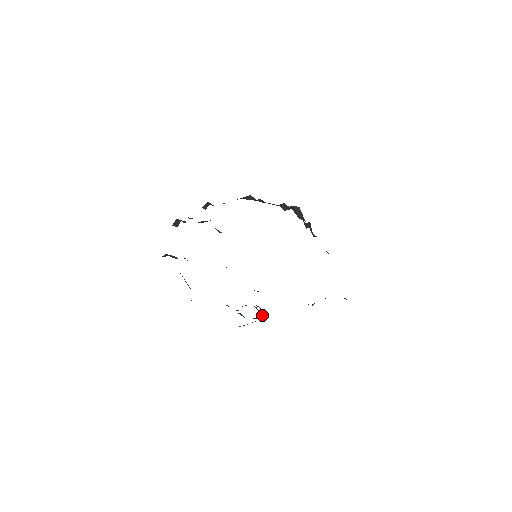
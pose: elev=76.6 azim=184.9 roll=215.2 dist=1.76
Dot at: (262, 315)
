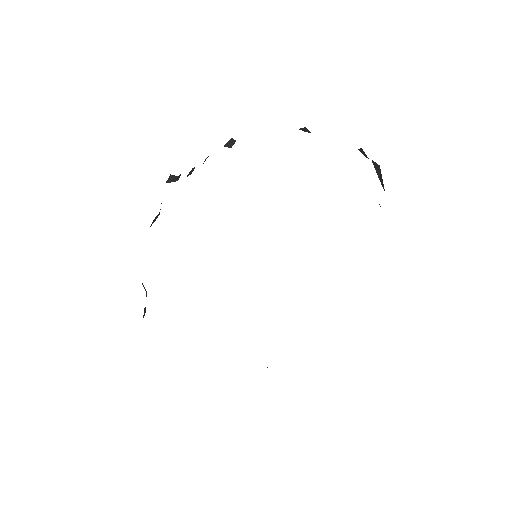
Dot at: occluded
